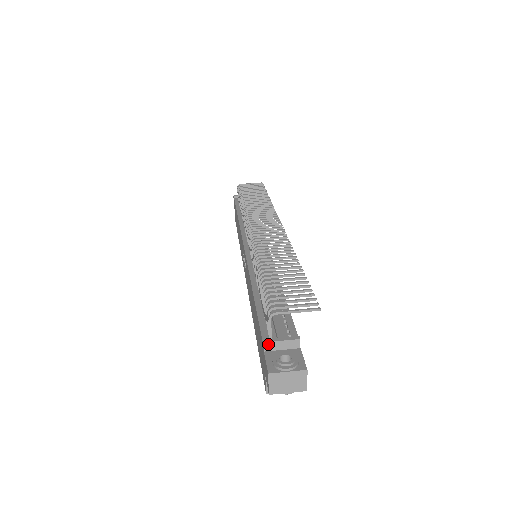
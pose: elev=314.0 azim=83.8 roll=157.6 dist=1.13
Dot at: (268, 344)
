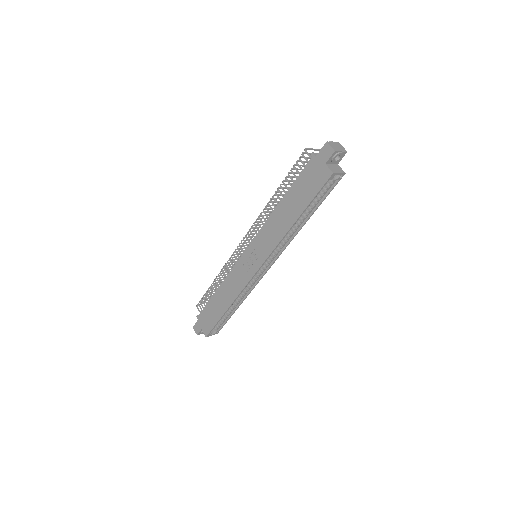
Dot at: (315, 154)
